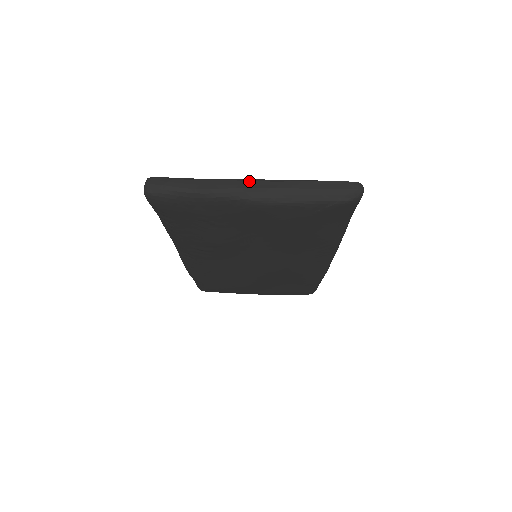
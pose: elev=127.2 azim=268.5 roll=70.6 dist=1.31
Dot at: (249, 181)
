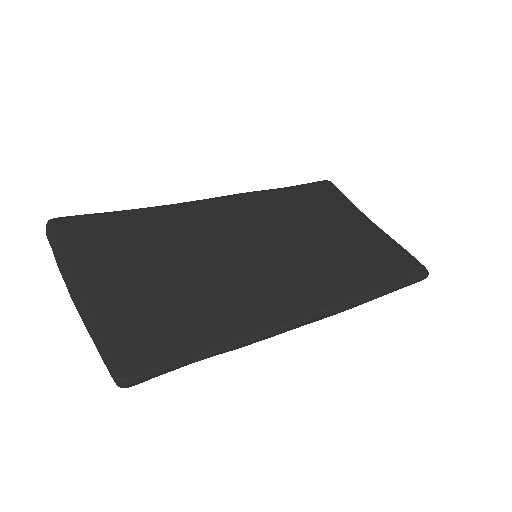
Dot at: (73, 289)
